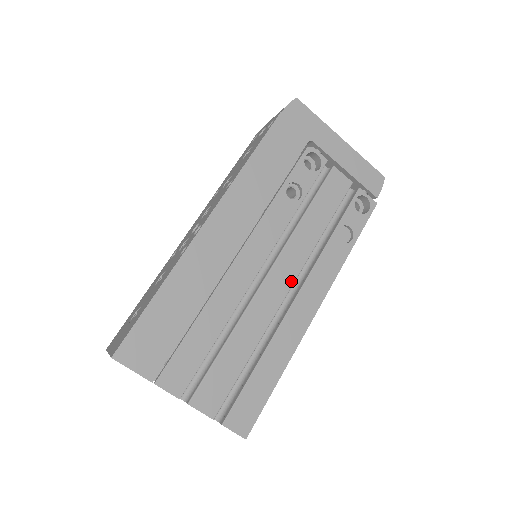
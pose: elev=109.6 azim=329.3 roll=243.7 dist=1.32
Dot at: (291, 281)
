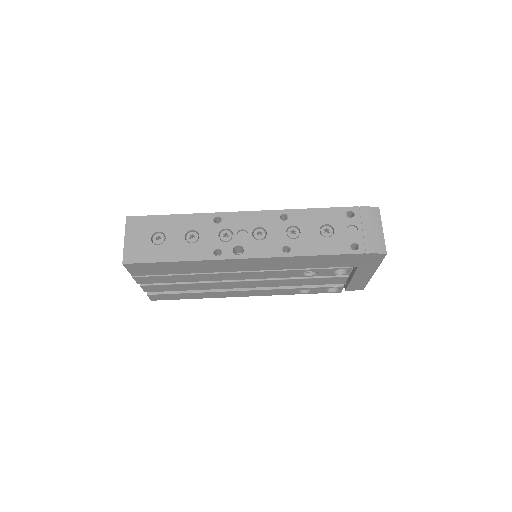
Dot at: (251, 287)
